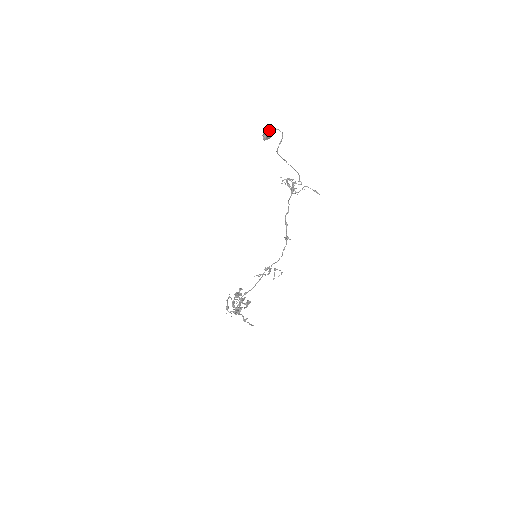
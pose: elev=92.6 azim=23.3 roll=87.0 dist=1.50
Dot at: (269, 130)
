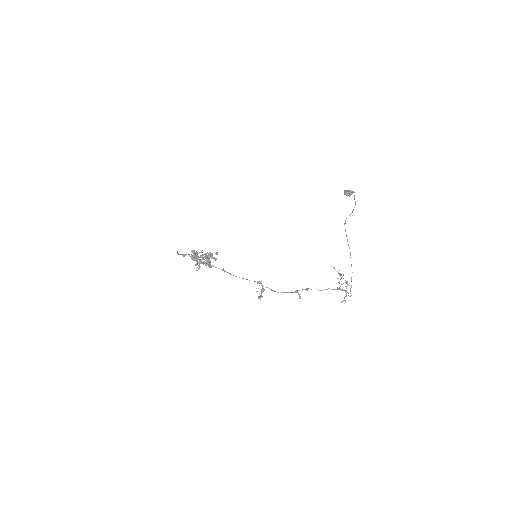
Dot at: occluded
